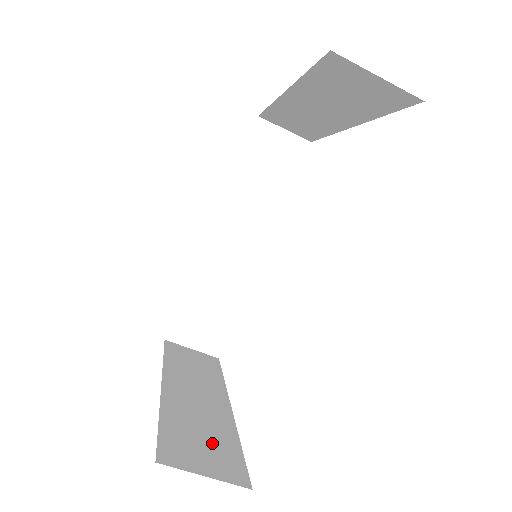
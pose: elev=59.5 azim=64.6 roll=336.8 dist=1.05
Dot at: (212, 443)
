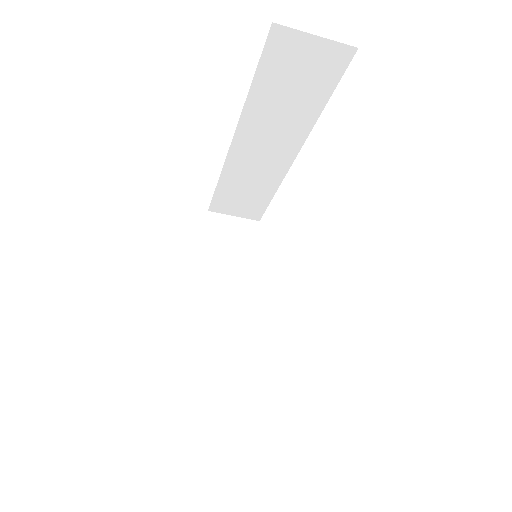
Dot at: (225, 370)
